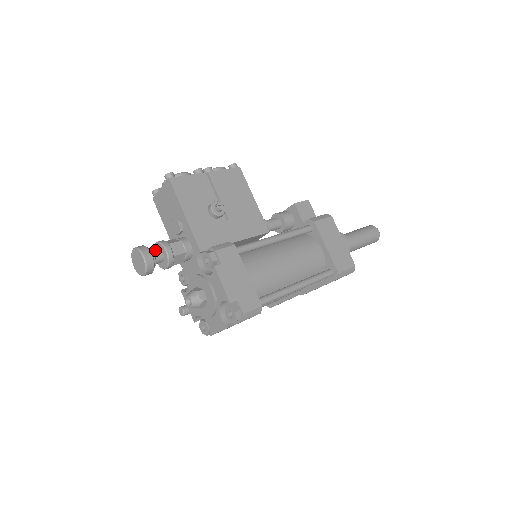
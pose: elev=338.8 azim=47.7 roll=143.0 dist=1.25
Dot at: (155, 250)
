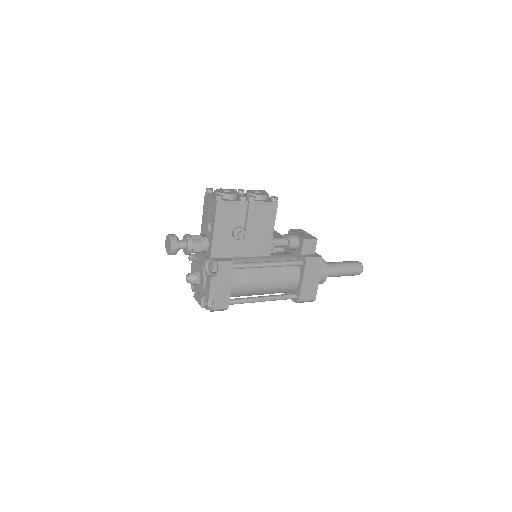
Dot at: (183, 241)
